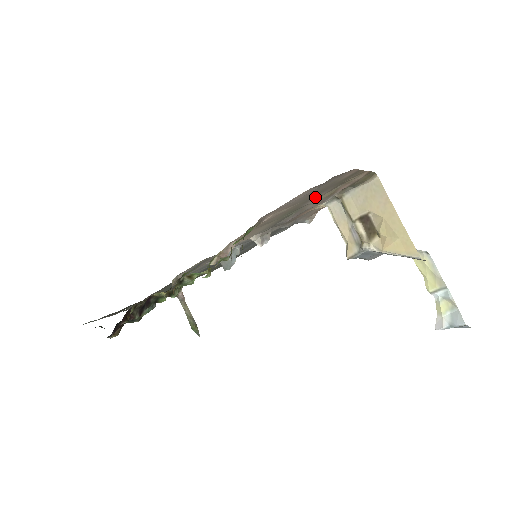
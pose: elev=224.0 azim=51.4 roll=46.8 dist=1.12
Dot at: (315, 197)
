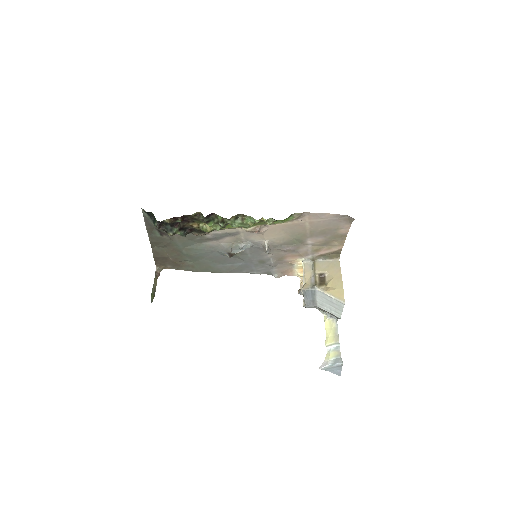
Dot at: (317, 237)
